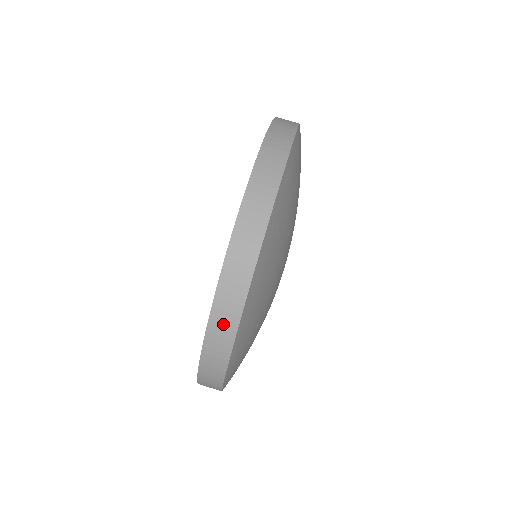
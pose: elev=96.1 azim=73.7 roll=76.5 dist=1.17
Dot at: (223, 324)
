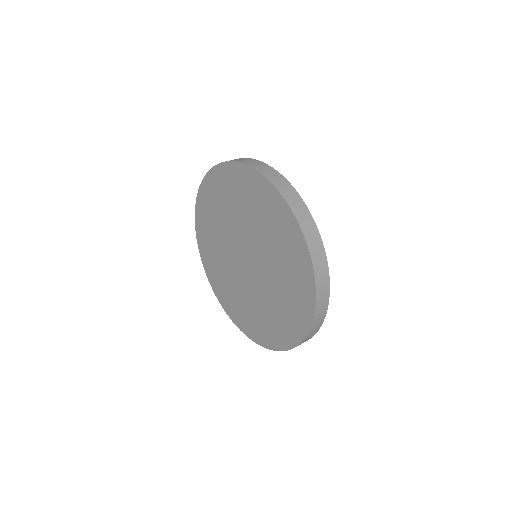
Dot at: occluded
